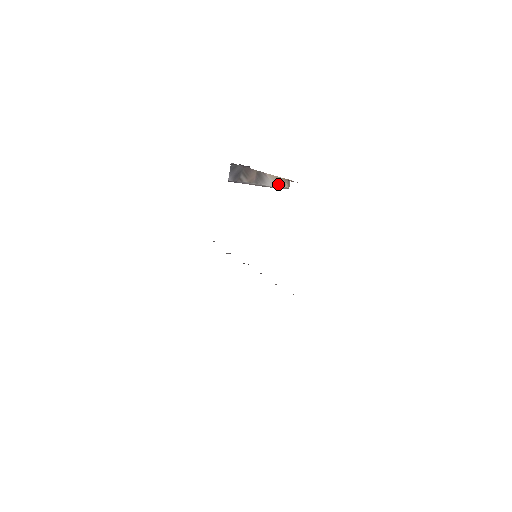
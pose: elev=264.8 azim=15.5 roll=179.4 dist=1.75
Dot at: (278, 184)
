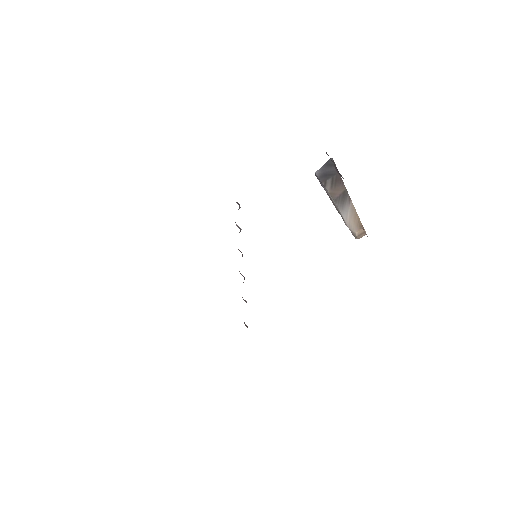
Dot at: (352, 223)
